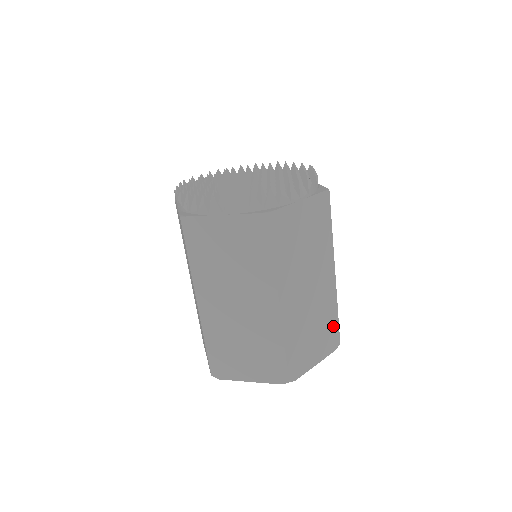
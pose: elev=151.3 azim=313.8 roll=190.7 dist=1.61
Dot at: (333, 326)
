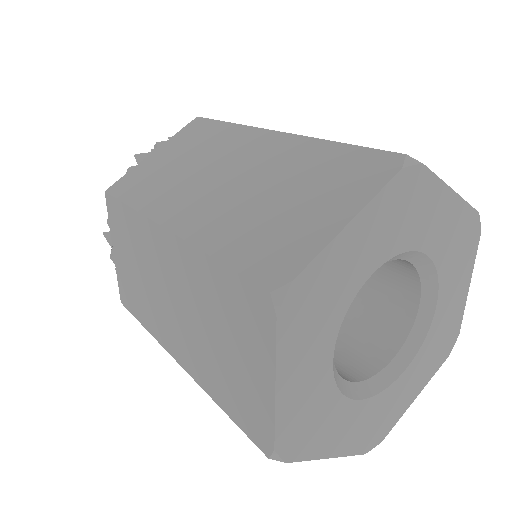
Dot at: occluded
